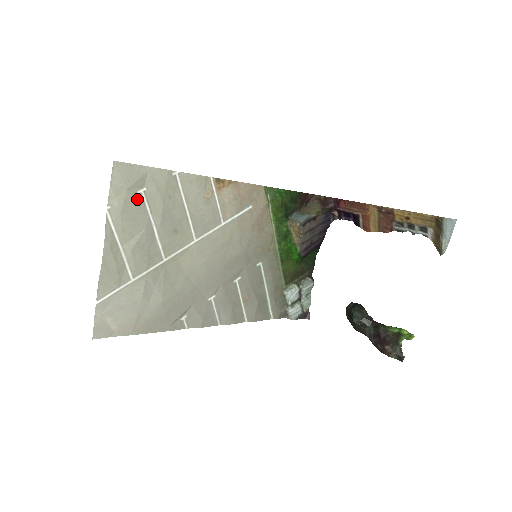
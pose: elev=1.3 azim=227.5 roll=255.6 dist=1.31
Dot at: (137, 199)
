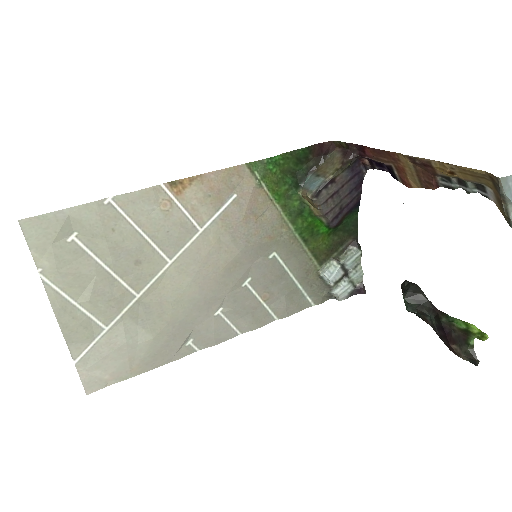
Dot at: (70, 248)
